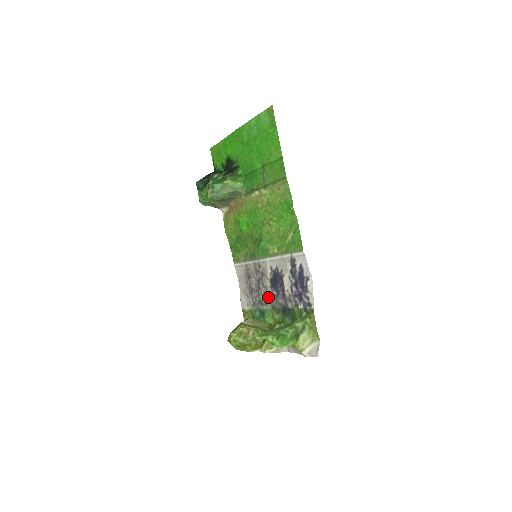
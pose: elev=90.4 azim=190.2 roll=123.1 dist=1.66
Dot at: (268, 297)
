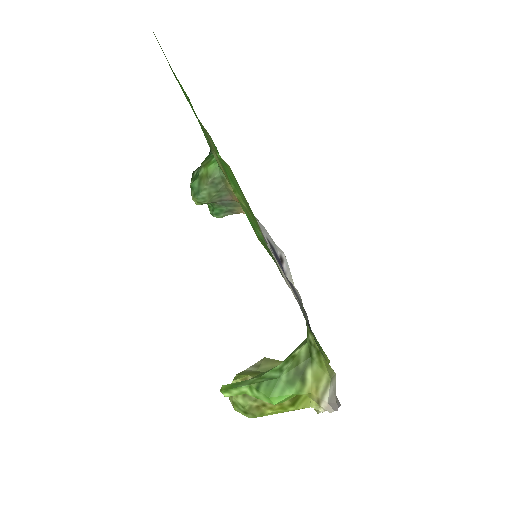
Dot at: occluded
